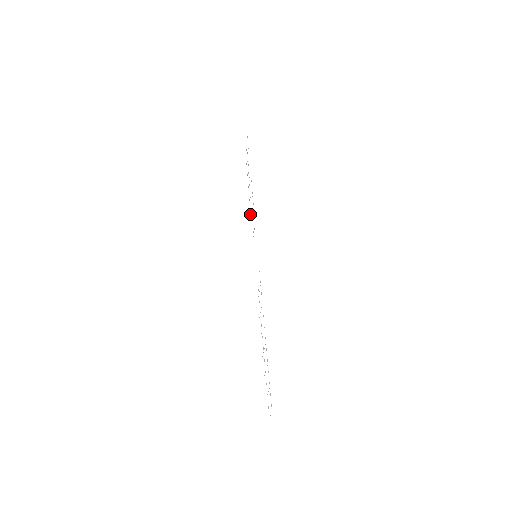
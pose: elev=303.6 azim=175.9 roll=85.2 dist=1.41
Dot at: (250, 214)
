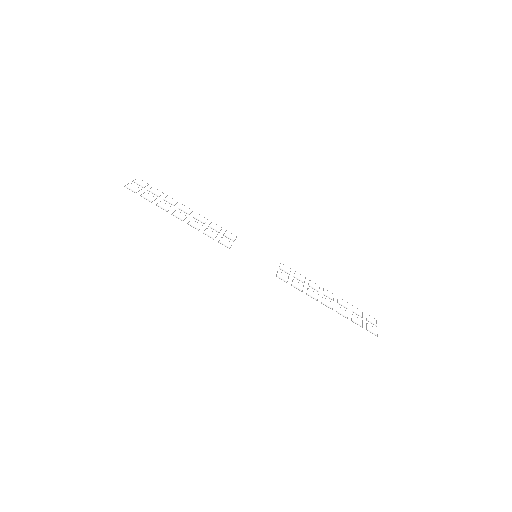
Dot at: occluded
